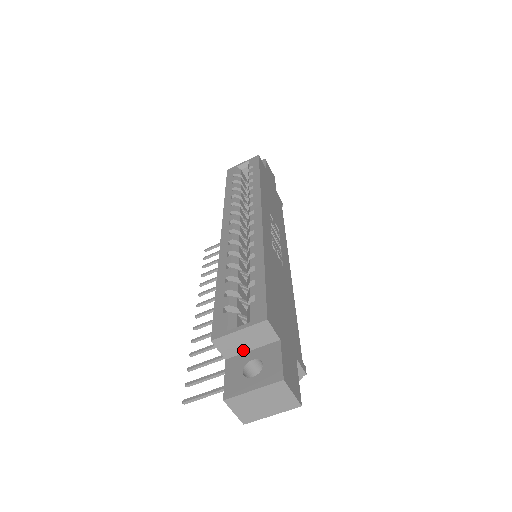
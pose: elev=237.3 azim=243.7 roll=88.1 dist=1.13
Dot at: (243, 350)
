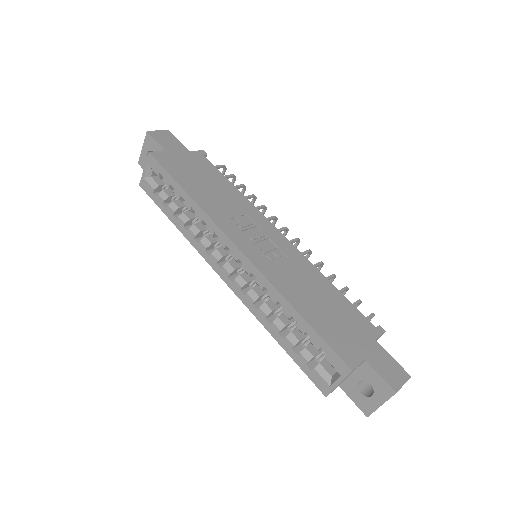
Dot at: (346, 378)
